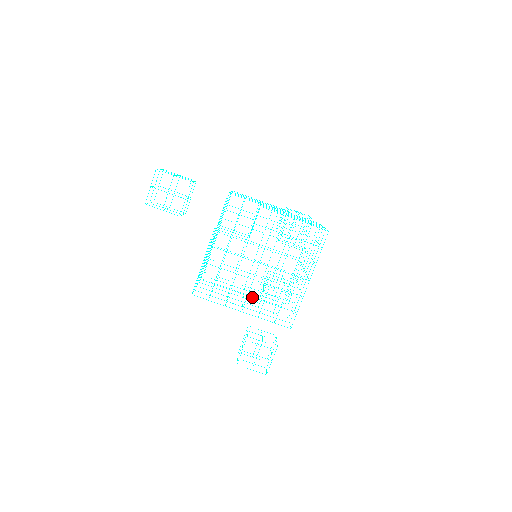
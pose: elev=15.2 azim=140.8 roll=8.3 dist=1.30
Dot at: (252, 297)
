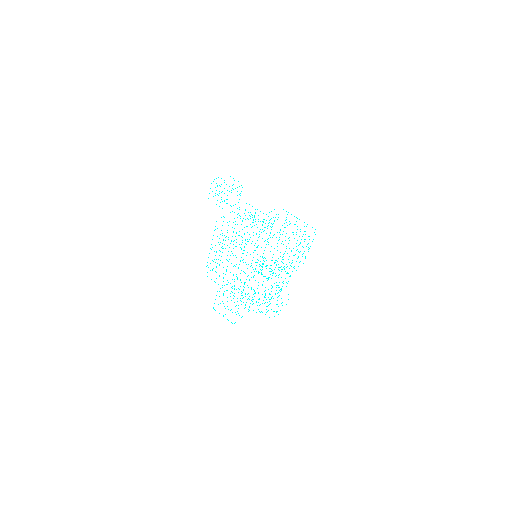
Dot at: occluded
